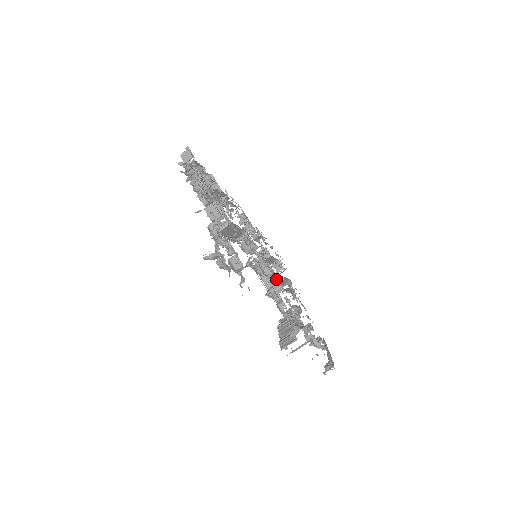
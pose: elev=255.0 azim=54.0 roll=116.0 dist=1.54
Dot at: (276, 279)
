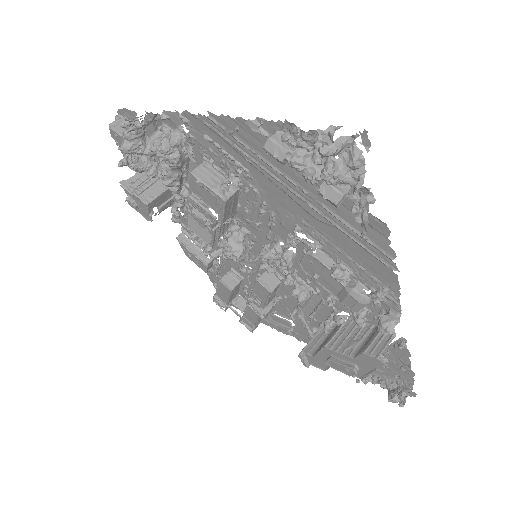
Dot at: (299, 280)
